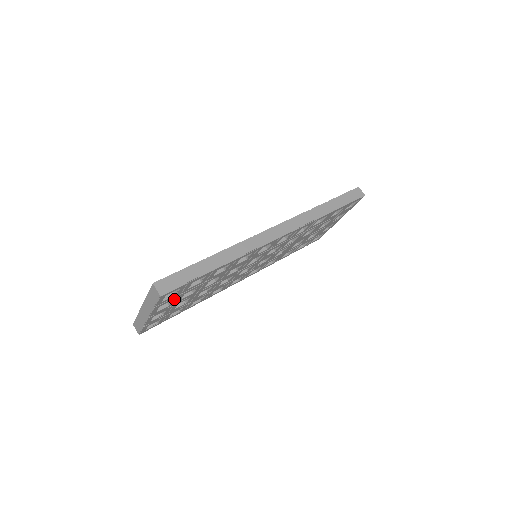
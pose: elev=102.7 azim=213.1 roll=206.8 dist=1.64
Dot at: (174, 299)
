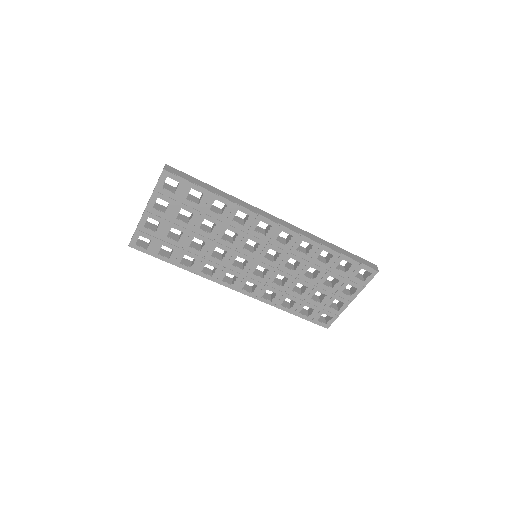
Dot at: (171, 204)
